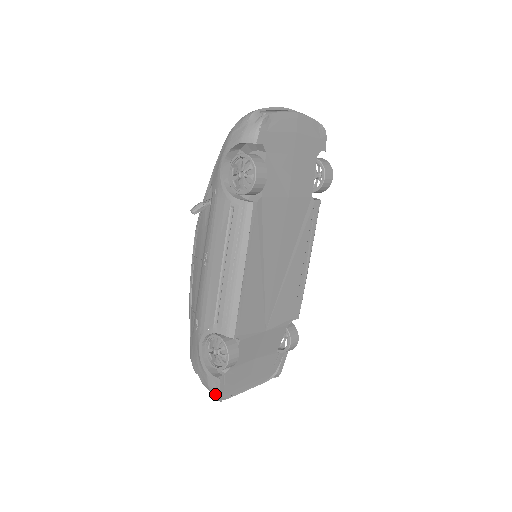
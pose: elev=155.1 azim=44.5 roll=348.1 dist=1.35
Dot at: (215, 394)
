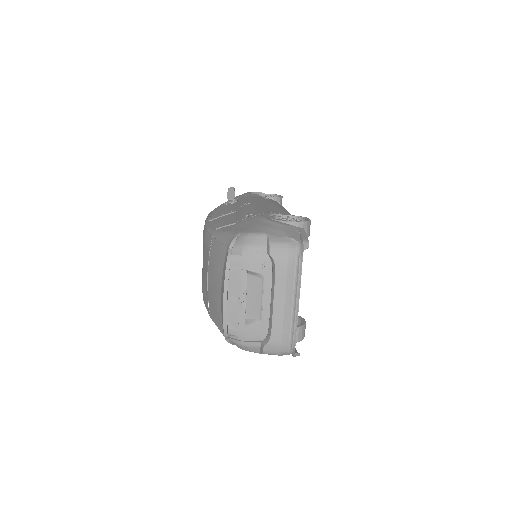
Dot at: (298, 240)
